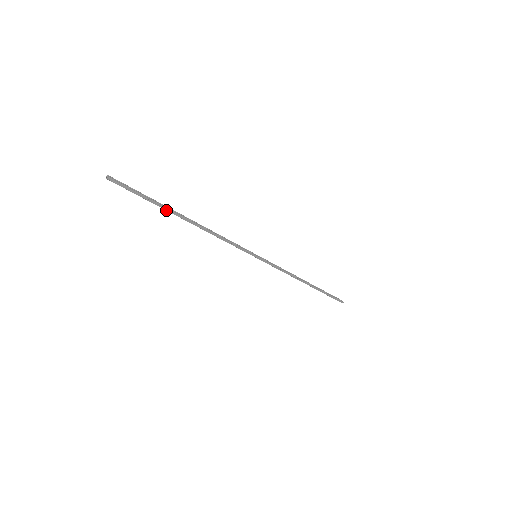
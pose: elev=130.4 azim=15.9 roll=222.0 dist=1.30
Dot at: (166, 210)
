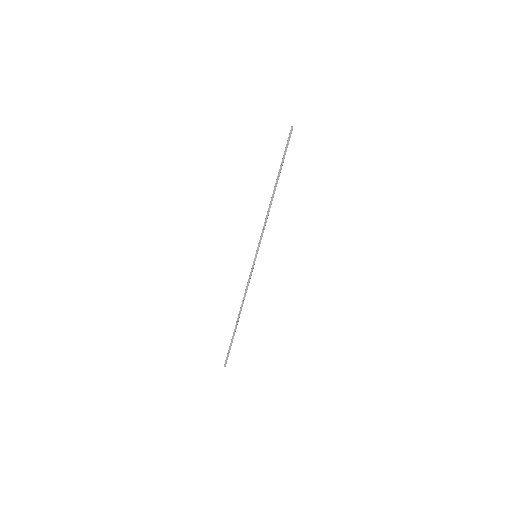
Dot at: (279, 171)
